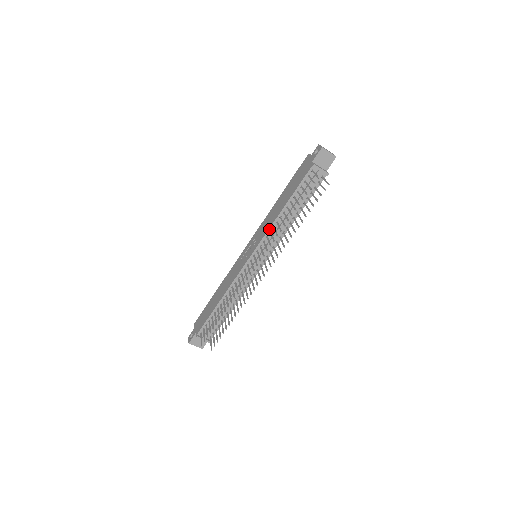
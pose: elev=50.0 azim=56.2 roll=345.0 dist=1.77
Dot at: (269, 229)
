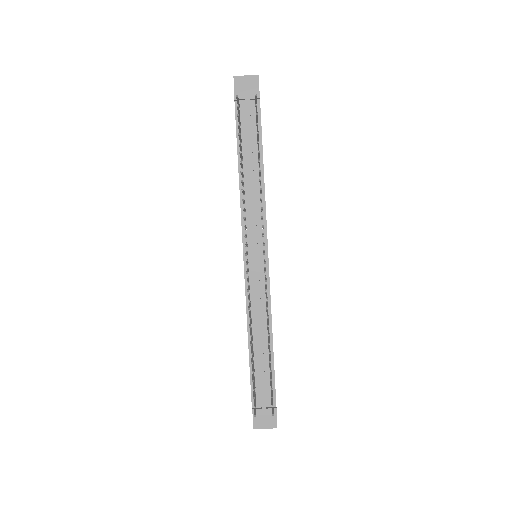
Dot at: (241, 208)
